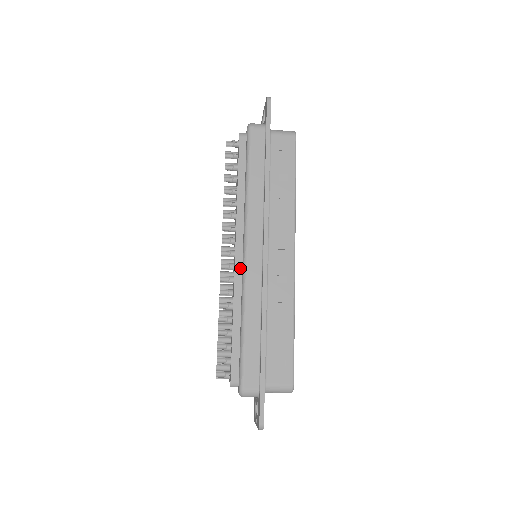
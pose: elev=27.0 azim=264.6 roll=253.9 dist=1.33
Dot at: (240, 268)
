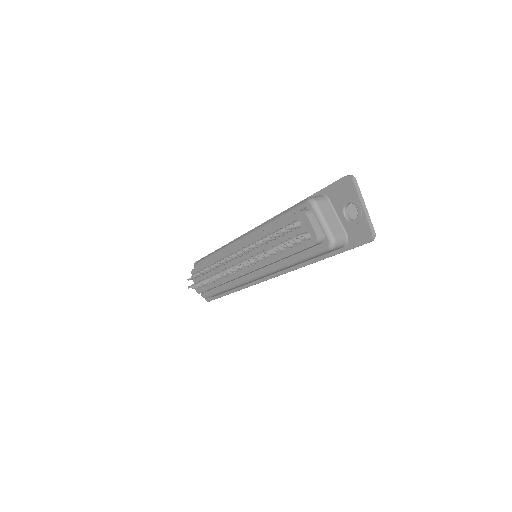
Dot at: (242, 276)
